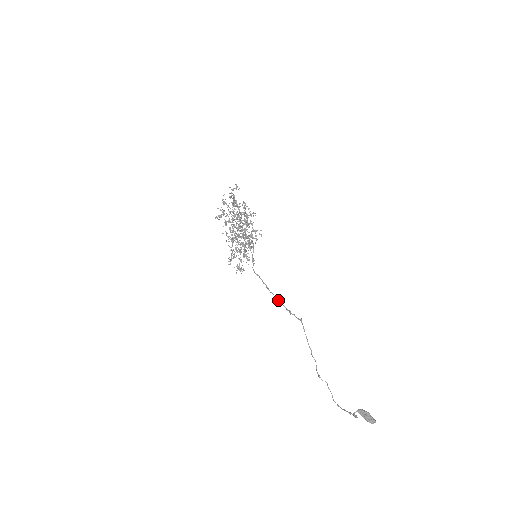
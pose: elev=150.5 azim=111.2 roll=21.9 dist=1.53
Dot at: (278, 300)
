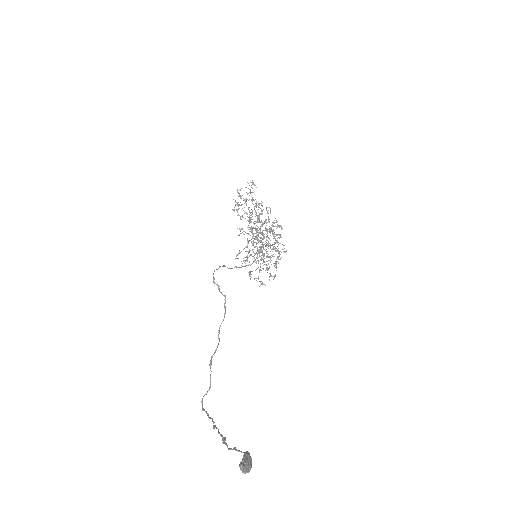
Dot at: occluded
